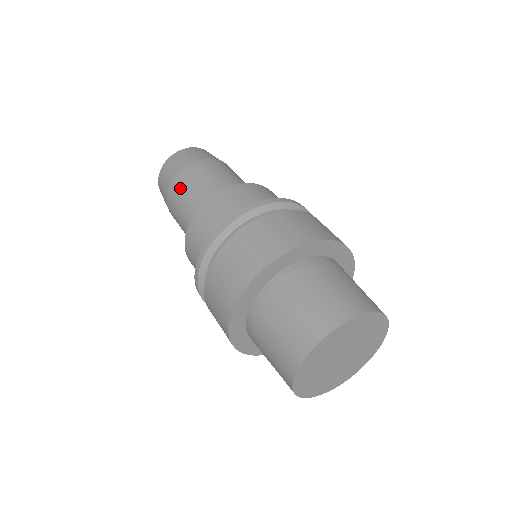
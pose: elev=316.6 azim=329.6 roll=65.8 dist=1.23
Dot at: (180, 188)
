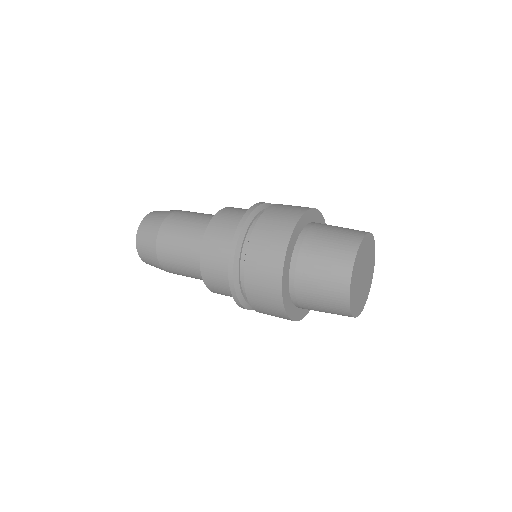
Dot at: (167, 250)
